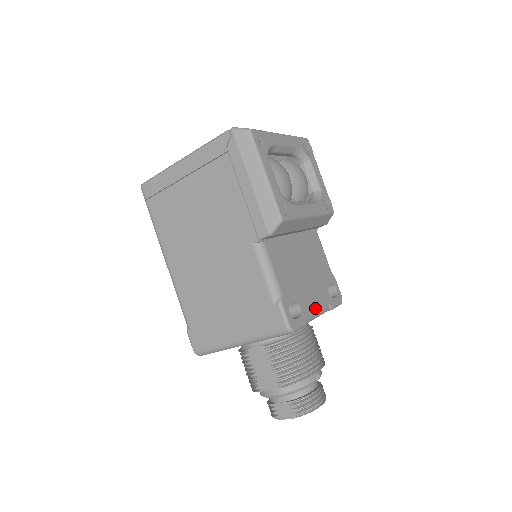
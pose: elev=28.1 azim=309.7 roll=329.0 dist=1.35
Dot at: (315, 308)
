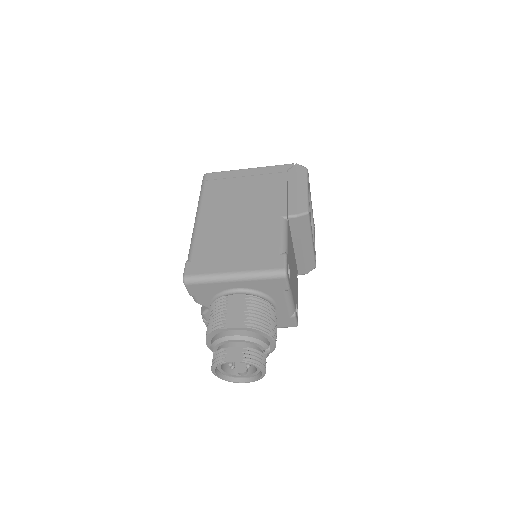
Dot at: (292, 294)
